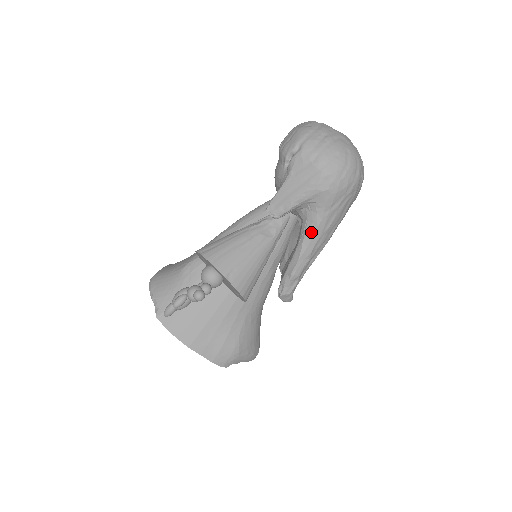
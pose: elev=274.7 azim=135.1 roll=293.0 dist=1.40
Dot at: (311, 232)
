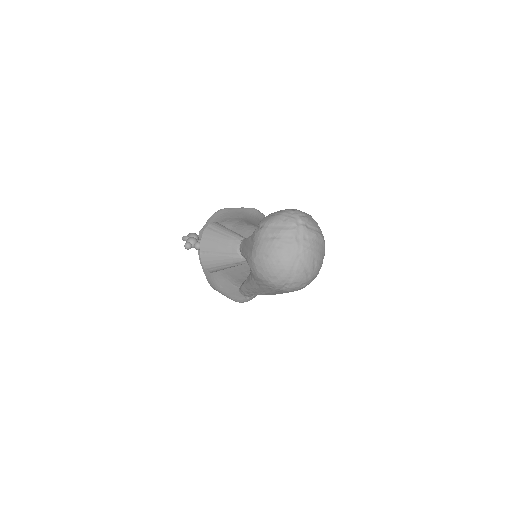
Dot at: (249, 279)
